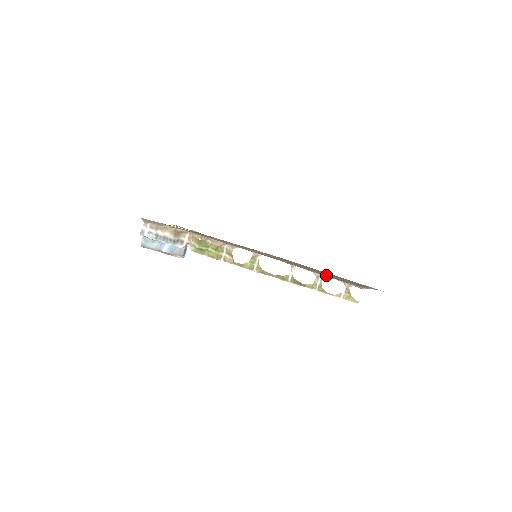
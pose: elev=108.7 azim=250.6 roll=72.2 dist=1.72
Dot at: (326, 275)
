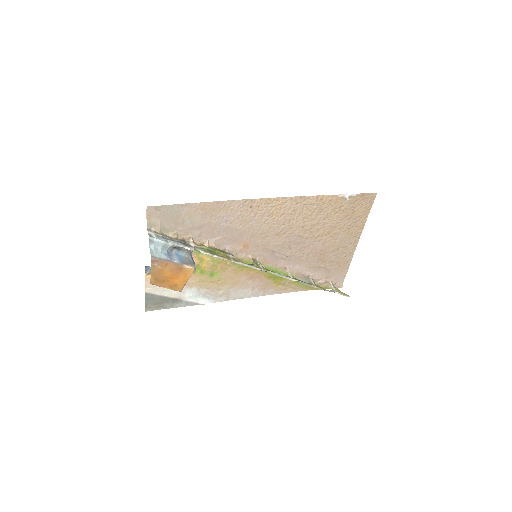
Dot at: (319, 250)
